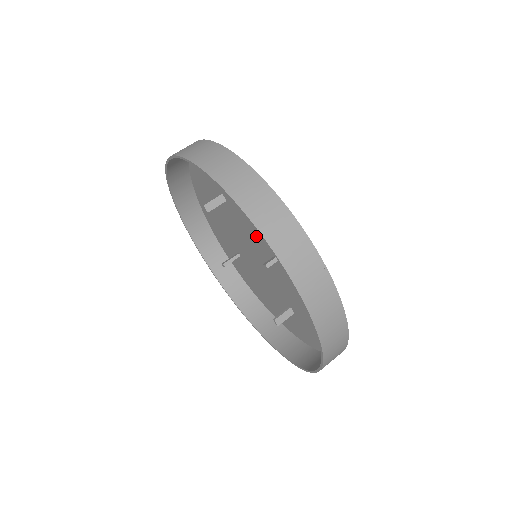
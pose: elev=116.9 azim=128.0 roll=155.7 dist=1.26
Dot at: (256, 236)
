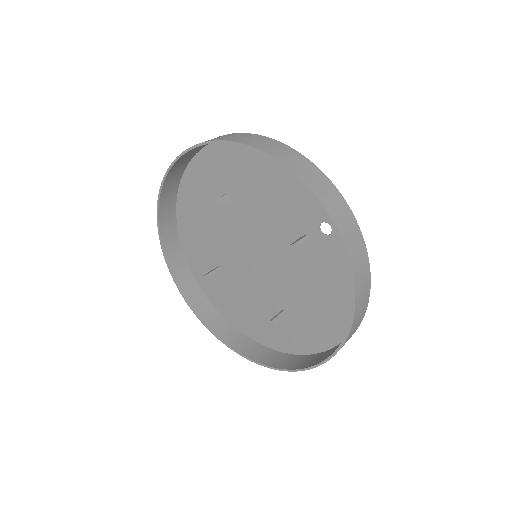
Dot at: (264, 231)
